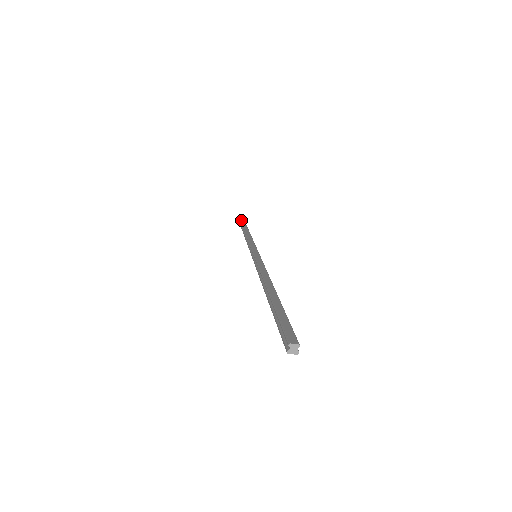
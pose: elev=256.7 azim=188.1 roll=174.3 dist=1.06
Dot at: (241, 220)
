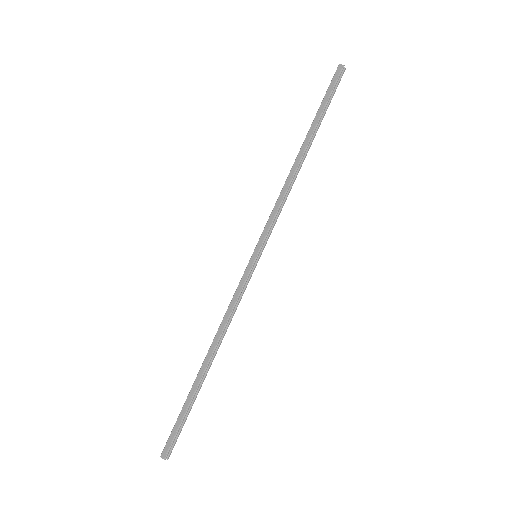
Dot at: (333, 76)
